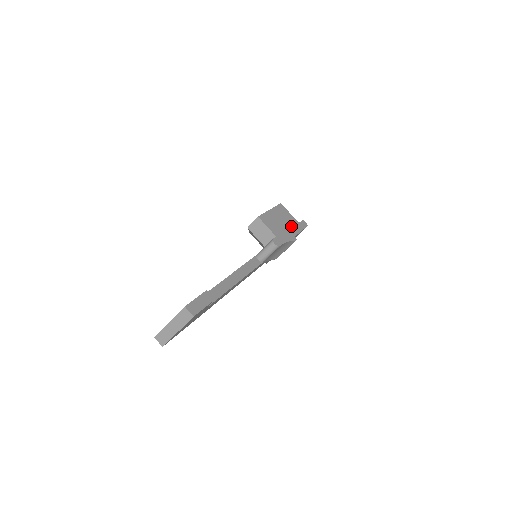
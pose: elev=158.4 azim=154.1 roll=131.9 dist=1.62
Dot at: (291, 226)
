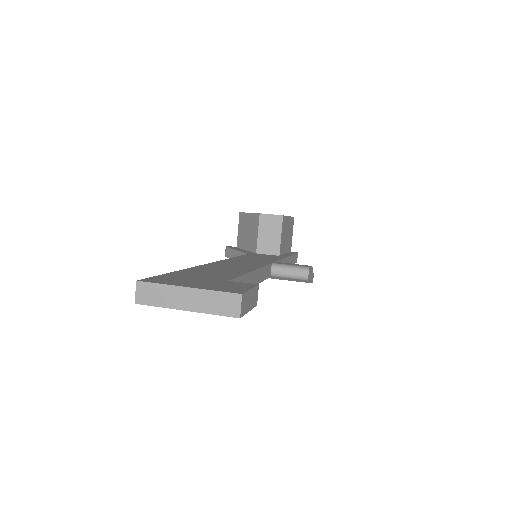
Dot at: (288, 249)
